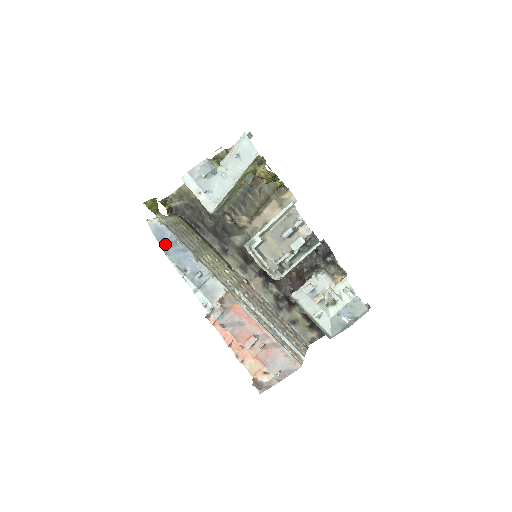
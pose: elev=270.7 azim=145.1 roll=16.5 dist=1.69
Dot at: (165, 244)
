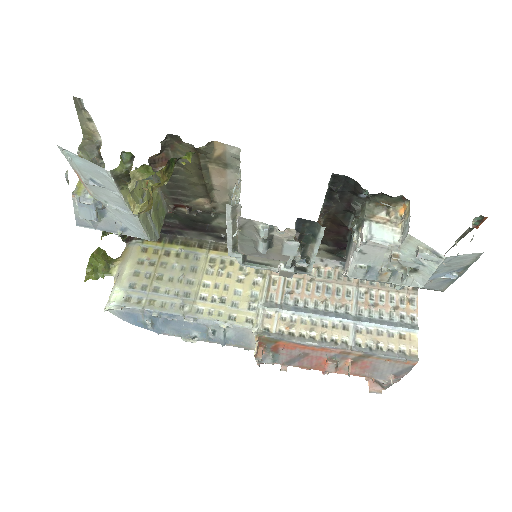
Dot at: (146, 325)
